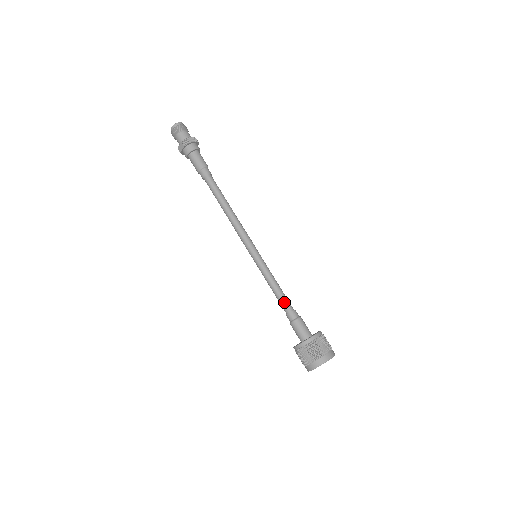
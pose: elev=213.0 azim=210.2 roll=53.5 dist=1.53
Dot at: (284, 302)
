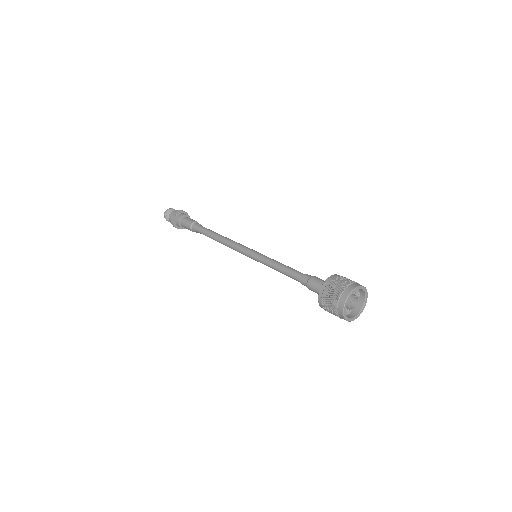
Dot at: (294, 271)
